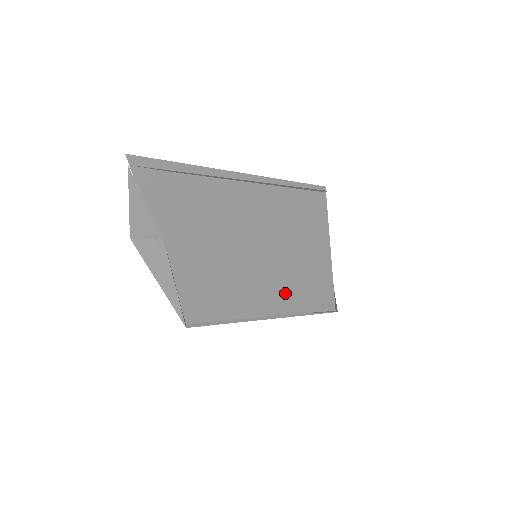
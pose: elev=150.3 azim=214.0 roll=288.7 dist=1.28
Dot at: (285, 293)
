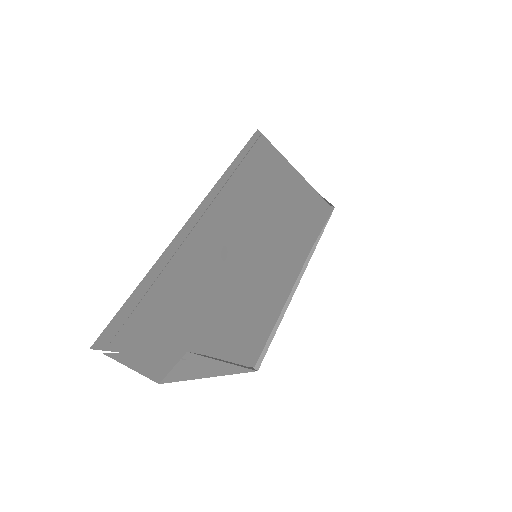
Dot at: (294, 248)
